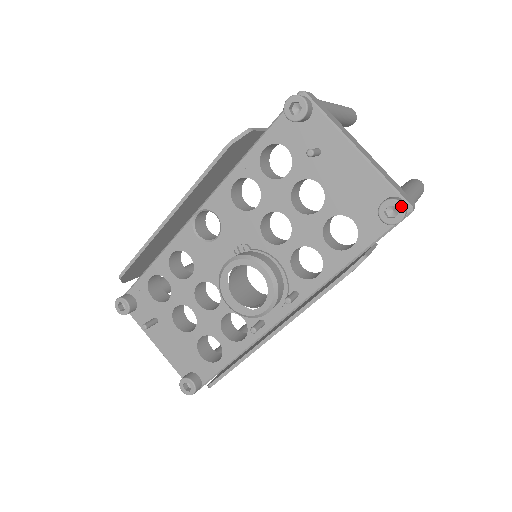
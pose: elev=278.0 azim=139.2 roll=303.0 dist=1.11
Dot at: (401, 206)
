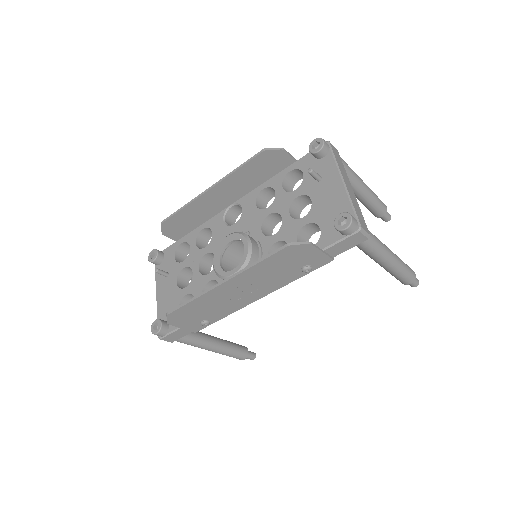
Dot at: (350, 218)
